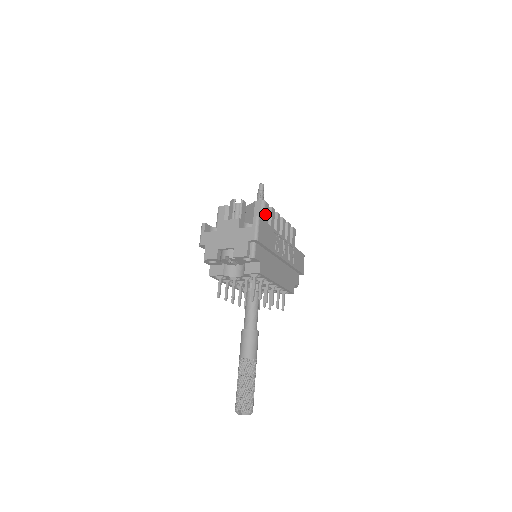
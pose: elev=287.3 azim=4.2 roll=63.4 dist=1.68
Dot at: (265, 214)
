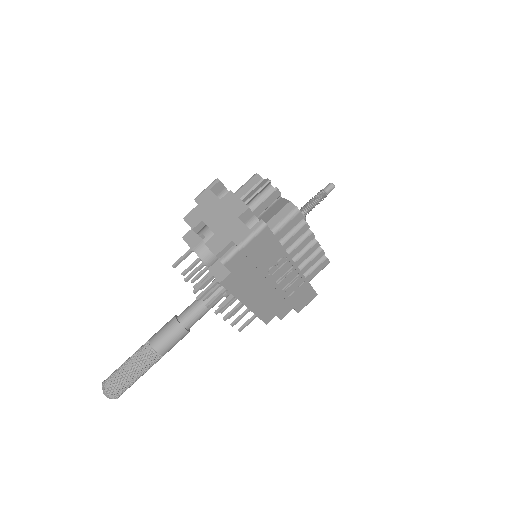
Dot at: (287, 225)
